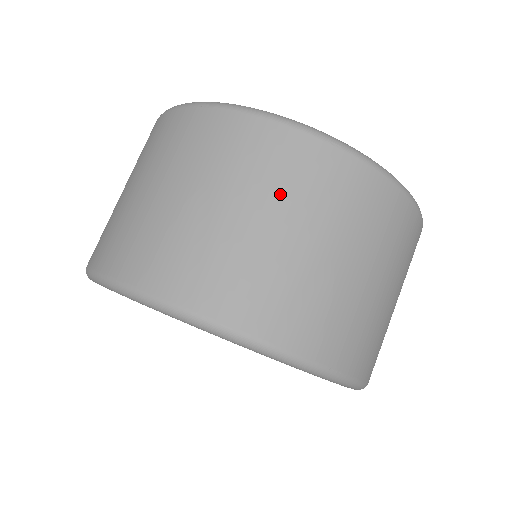
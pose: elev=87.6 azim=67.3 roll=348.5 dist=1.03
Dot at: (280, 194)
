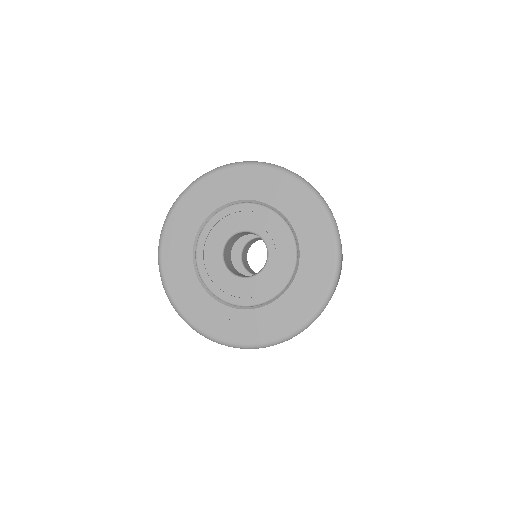
Dot at: occluded
